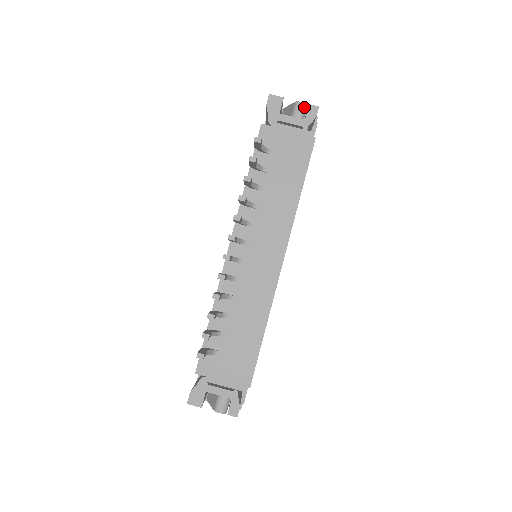
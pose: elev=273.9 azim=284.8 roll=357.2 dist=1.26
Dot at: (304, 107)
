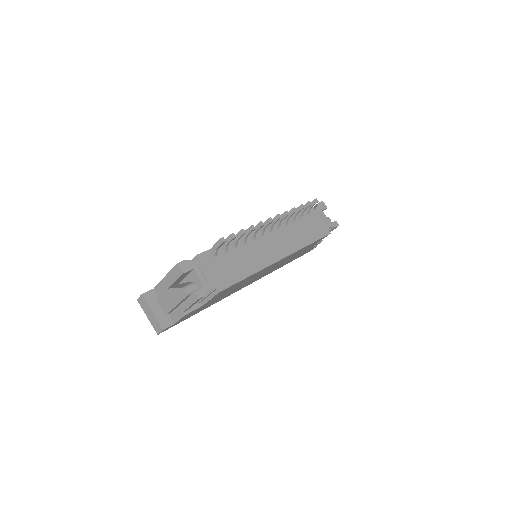
Dot at: (330, 222)
